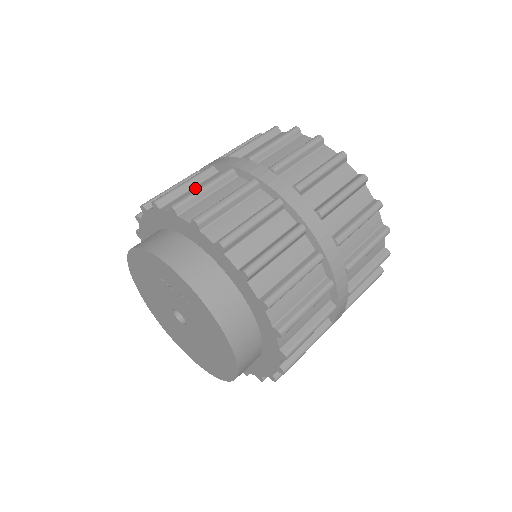
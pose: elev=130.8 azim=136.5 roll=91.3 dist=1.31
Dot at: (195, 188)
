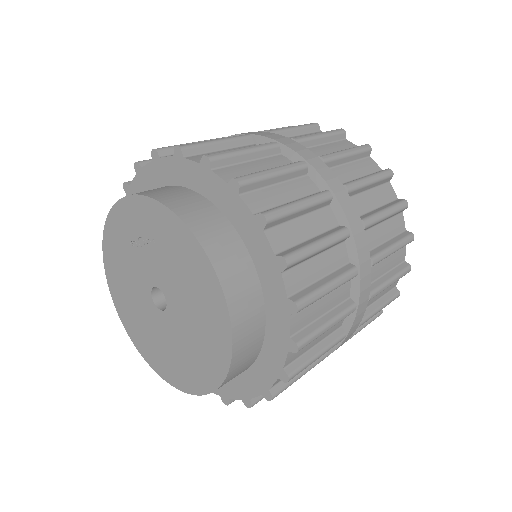
Dot at: occluded
